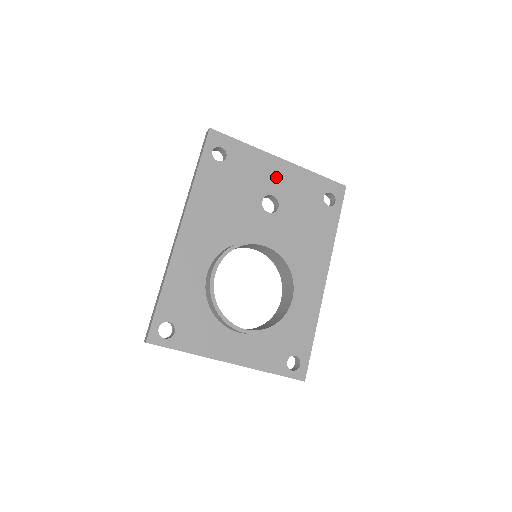
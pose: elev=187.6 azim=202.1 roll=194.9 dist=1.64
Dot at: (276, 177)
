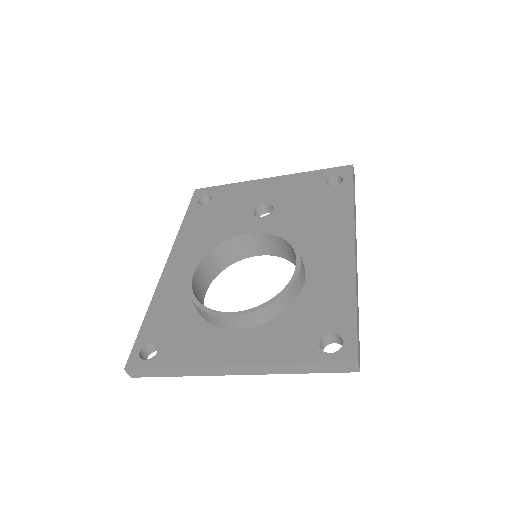
Dot at: (266, 191)
